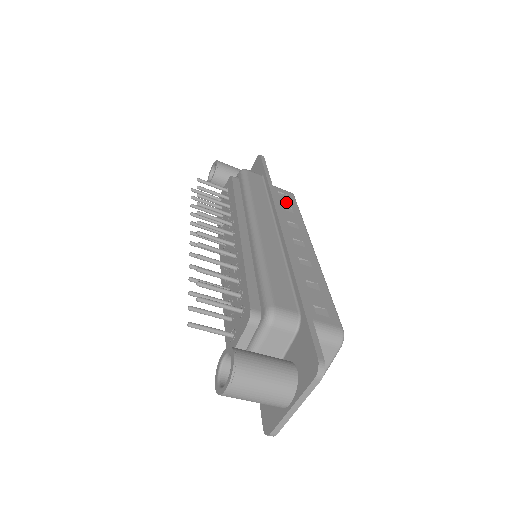
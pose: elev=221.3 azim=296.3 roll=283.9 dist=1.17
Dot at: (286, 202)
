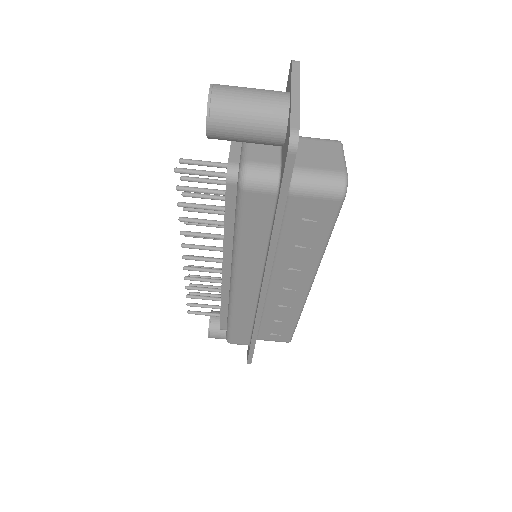
Dot at: occluded
